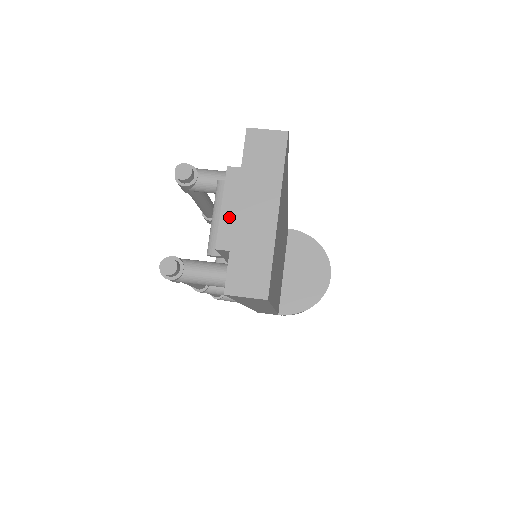
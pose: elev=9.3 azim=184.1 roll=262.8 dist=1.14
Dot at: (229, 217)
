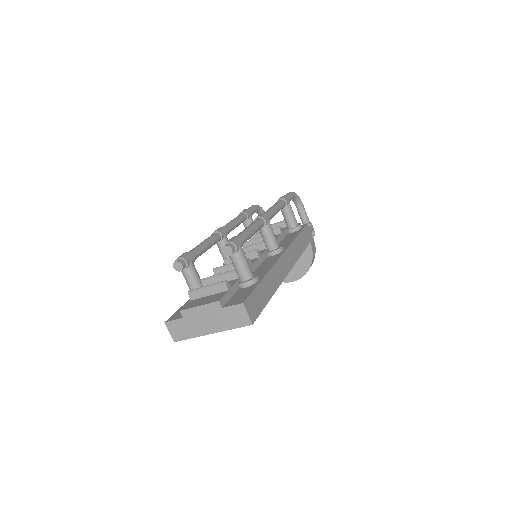
Dot at: (197, 312)
